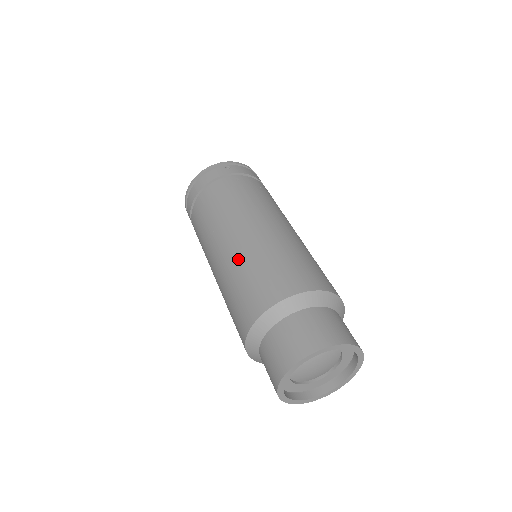
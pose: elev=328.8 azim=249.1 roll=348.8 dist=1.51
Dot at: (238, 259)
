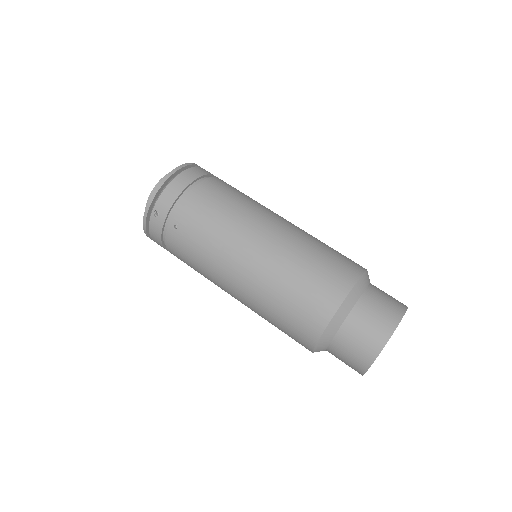
Dot at: (301, 237)
